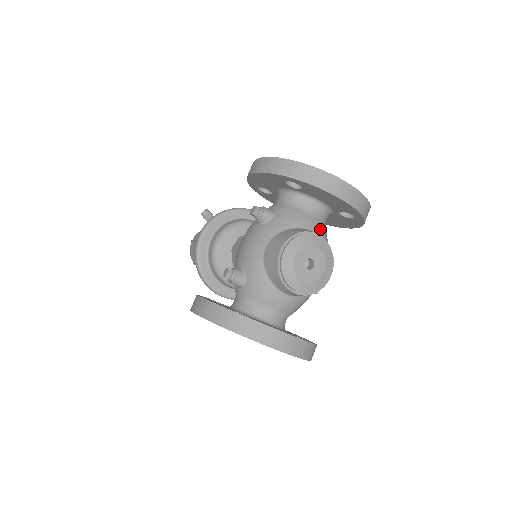
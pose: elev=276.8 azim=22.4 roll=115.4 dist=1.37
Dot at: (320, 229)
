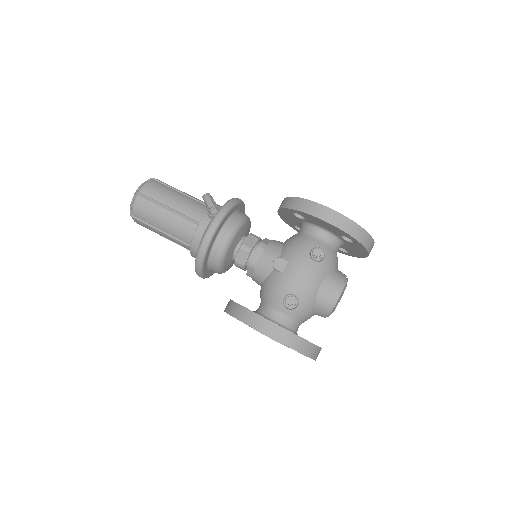
Dot at: occluded
